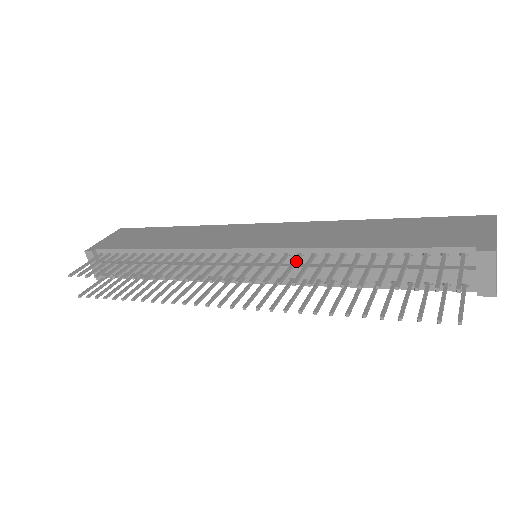
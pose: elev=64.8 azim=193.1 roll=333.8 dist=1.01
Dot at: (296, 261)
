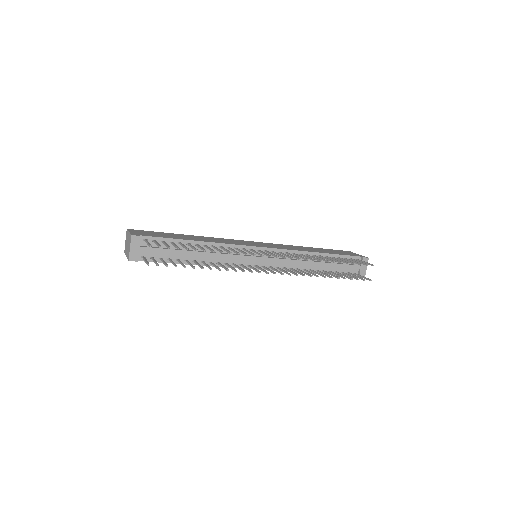
Dot at: (297, 255)
